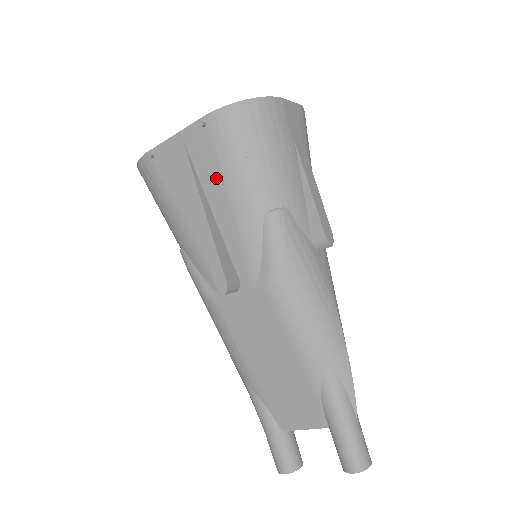
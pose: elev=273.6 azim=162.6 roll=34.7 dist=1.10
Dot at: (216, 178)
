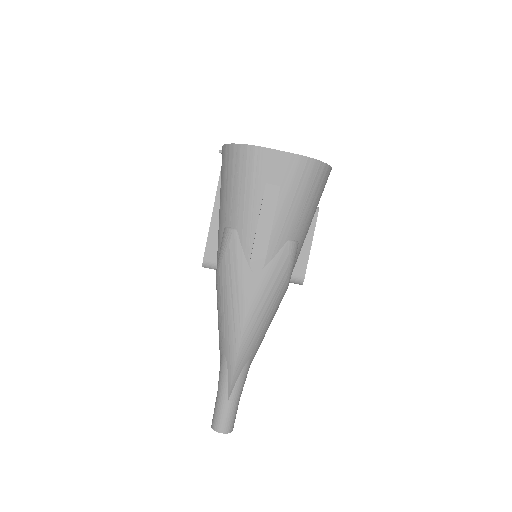
Dot at: occluded
